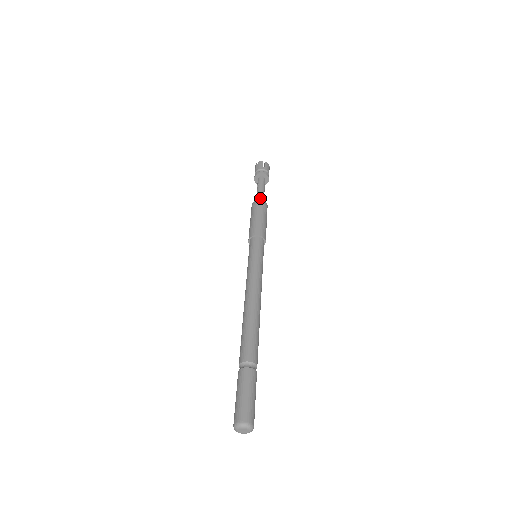
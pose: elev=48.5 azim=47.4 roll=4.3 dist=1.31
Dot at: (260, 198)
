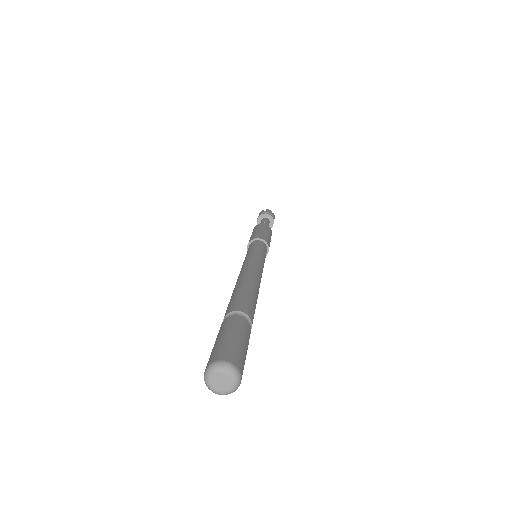
Dot at: occluded
